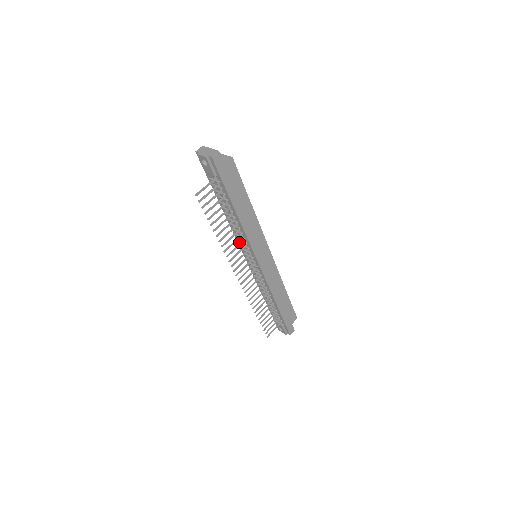
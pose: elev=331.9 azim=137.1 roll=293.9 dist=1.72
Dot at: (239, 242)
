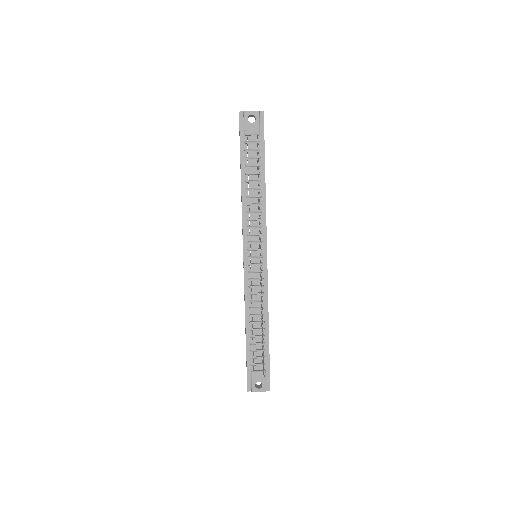
Dot at: (246, 233)
